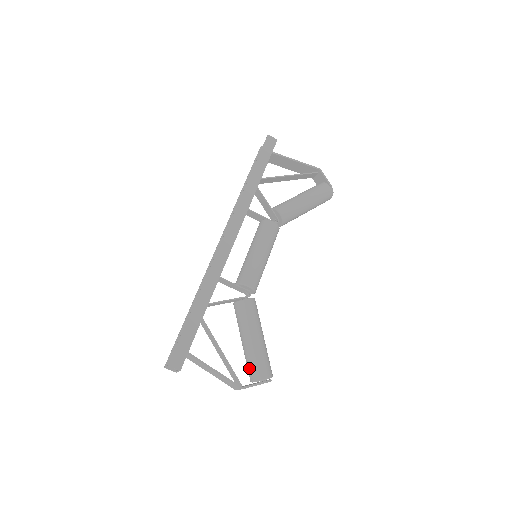
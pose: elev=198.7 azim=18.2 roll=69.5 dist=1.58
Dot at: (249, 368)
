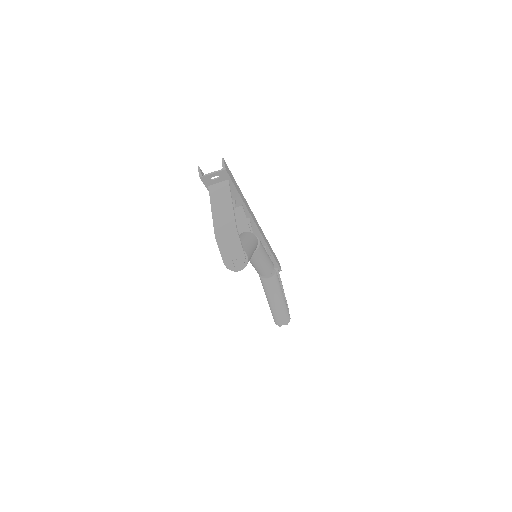
Dot at: occluded
